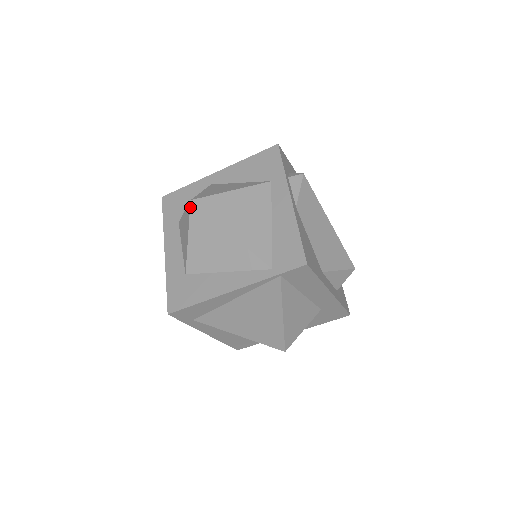
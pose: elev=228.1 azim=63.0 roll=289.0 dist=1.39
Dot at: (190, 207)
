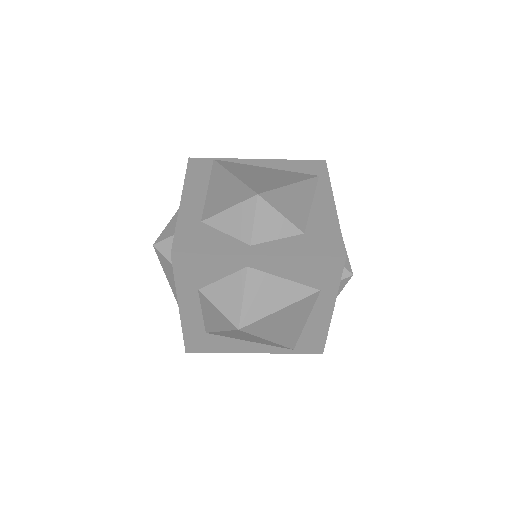
Dot at: (235, 330)
